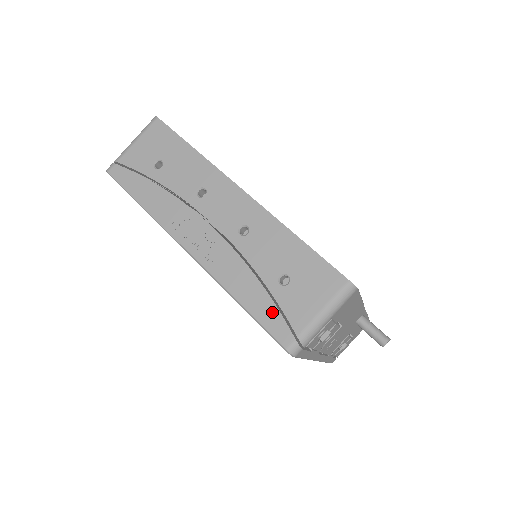
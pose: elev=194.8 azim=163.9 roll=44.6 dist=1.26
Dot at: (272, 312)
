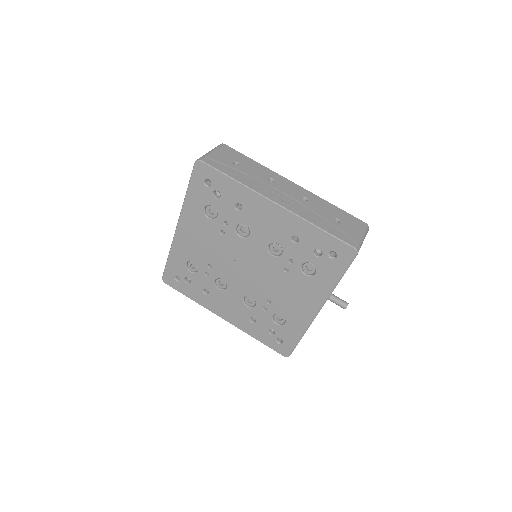
Dot at: (339, 232)
